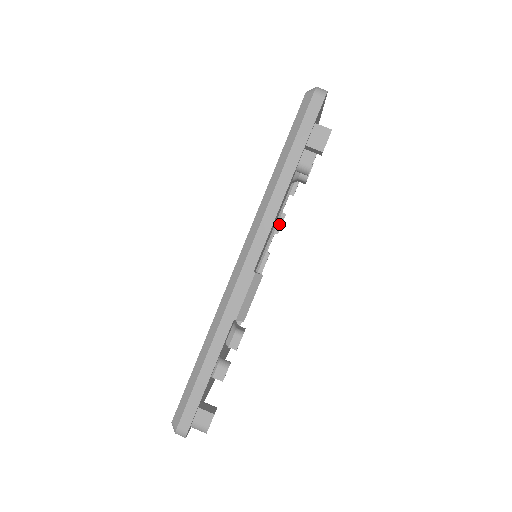
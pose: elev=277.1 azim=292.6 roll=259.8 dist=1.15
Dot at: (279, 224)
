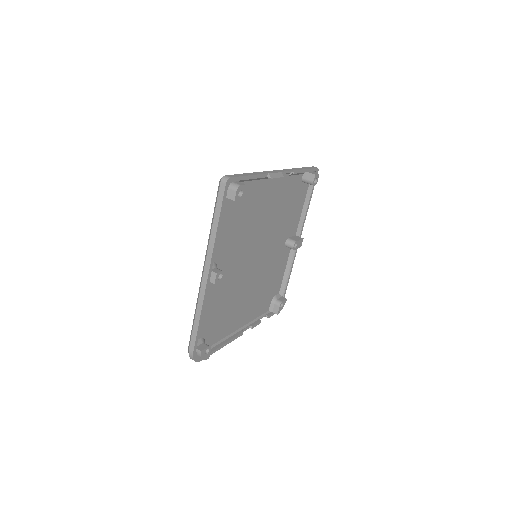
Dot at: (255, 323)
